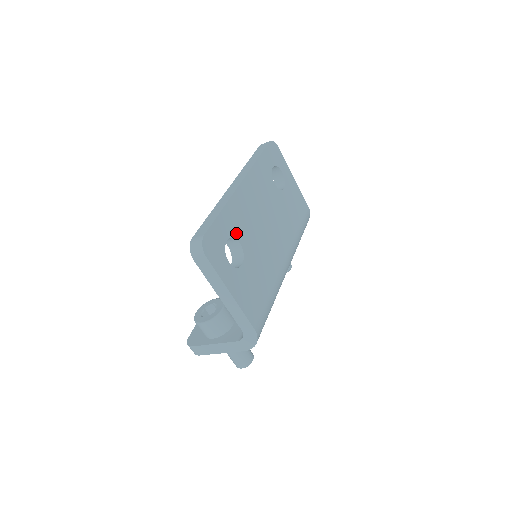
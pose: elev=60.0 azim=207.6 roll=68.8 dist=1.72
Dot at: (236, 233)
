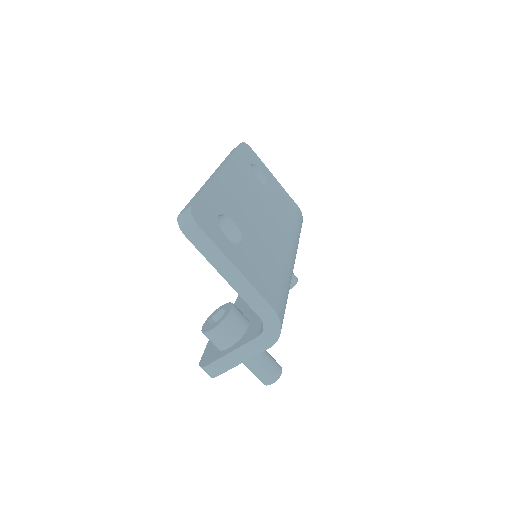
Dot at: (227, 212)
